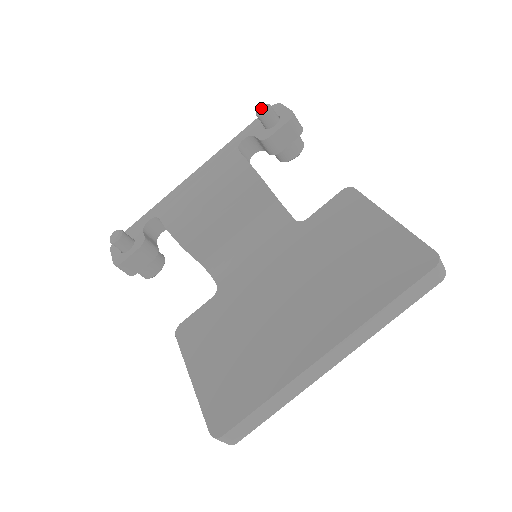
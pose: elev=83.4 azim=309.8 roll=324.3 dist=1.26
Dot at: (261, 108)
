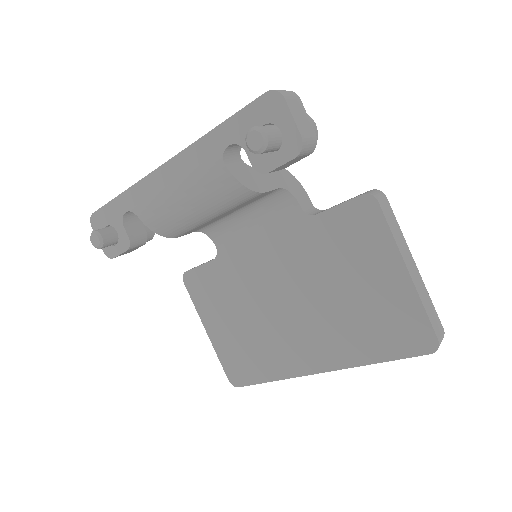
Dot at: (253, 139)
